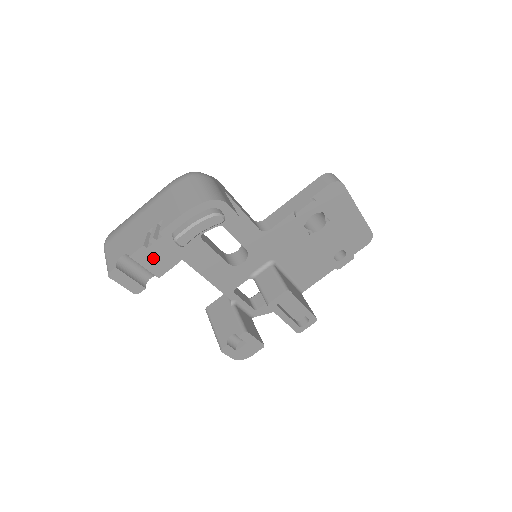
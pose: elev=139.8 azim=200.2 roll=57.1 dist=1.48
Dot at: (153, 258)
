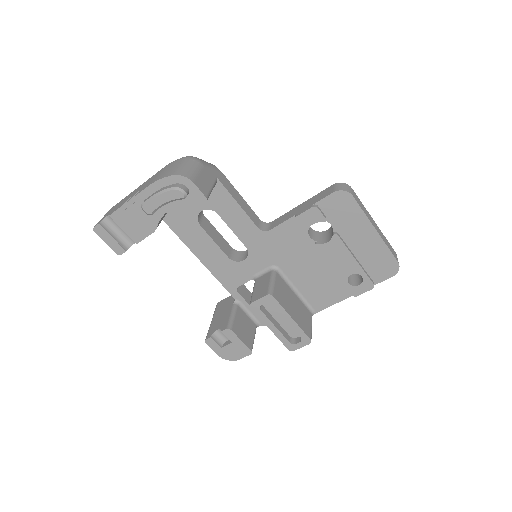
Dot at: (130, 222)
